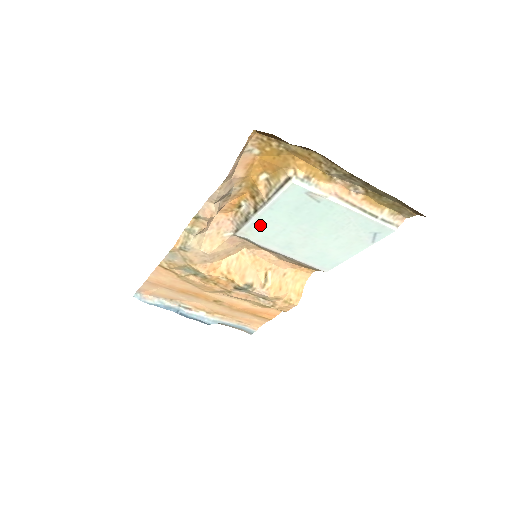
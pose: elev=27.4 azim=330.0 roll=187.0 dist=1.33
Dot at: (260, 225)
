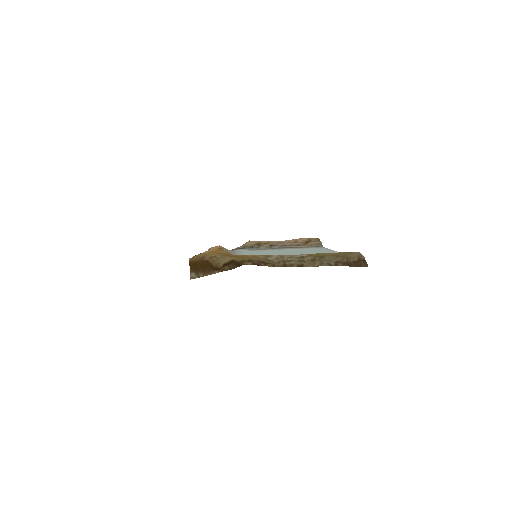
Dot at: (244, 254)
